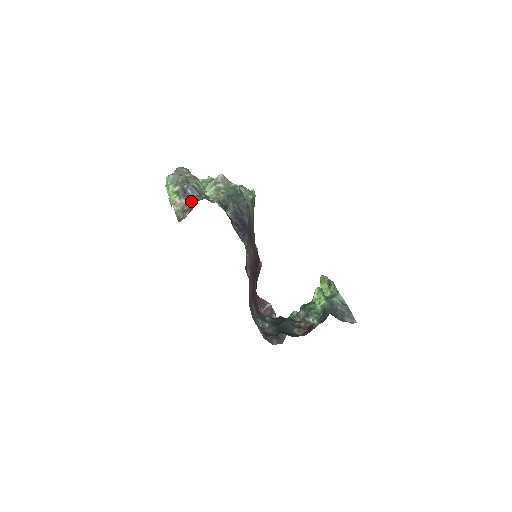
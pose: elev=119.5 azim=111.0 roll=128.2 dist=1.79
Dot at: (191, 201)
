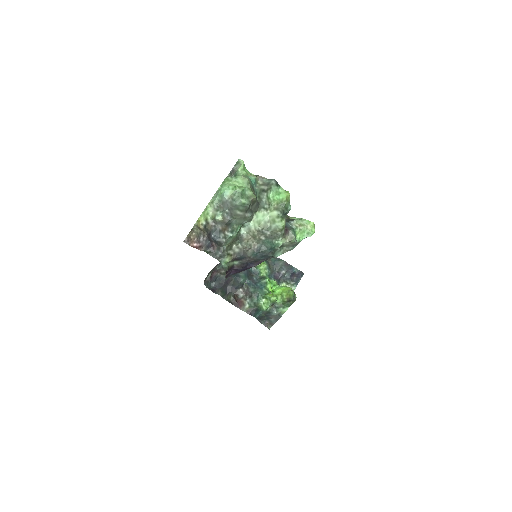
Dot at: (210, 240)
